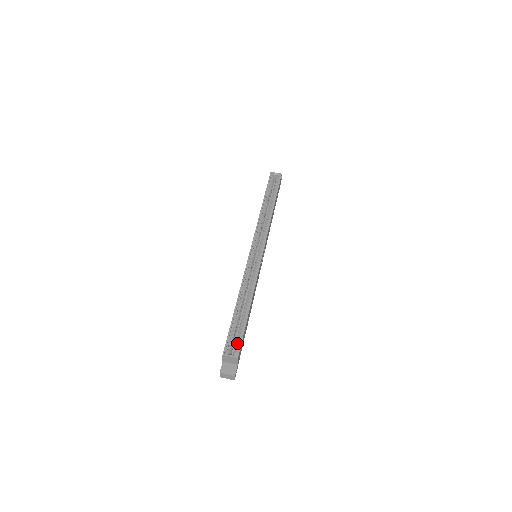
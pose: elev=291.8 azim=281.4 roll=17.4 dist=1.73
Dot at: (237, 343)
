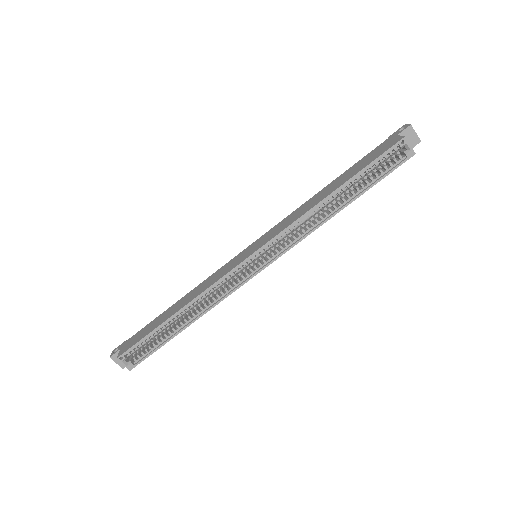
Dot at: (142, 353)
